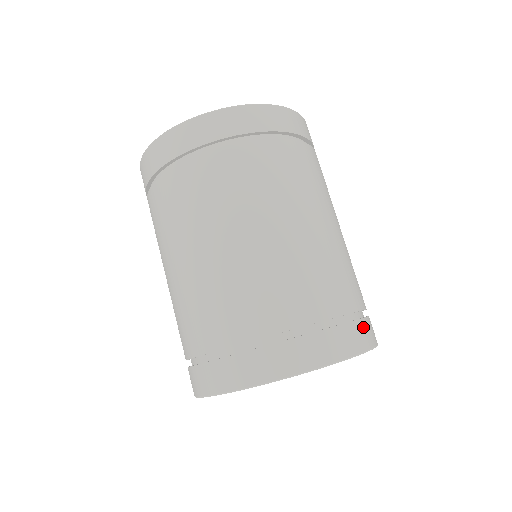
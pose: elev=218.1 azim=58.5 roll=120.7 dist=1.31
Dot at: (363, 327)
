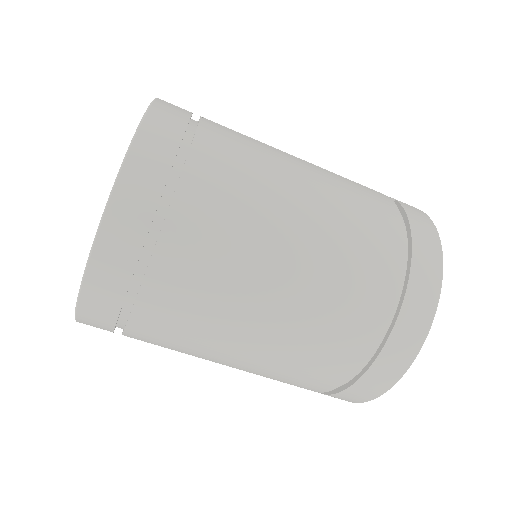
Dot at: (399, 338)
